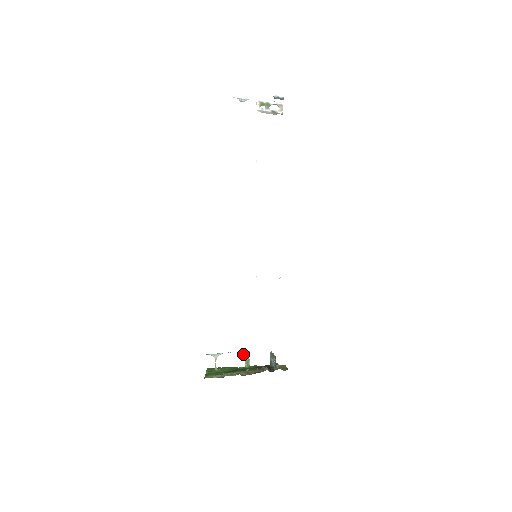
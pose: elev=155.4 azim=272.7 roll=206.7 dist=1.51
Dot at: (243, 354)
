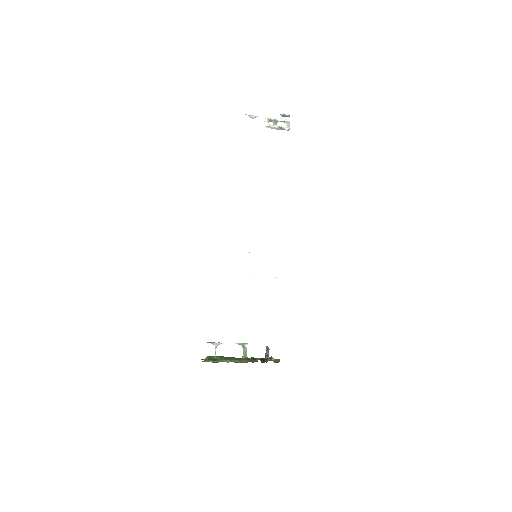
Dot at: (242, 346)
